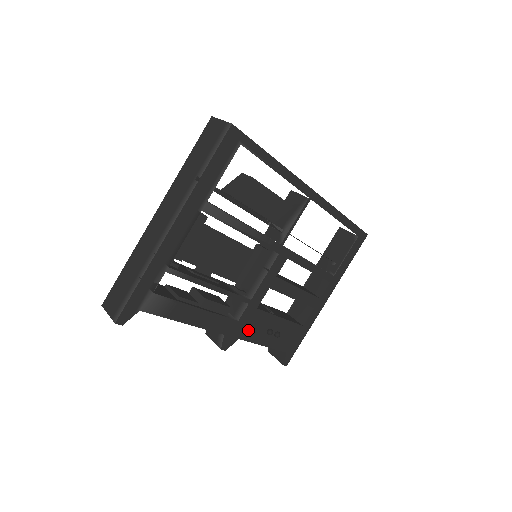
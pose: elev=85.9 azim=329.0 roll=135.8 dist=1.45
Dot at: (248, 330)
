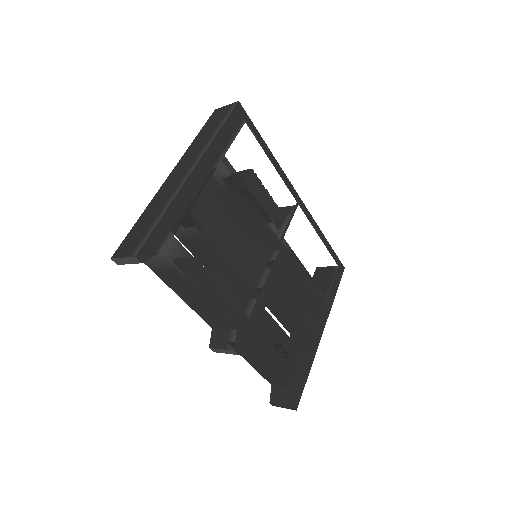
Dot at: (258, 335)
